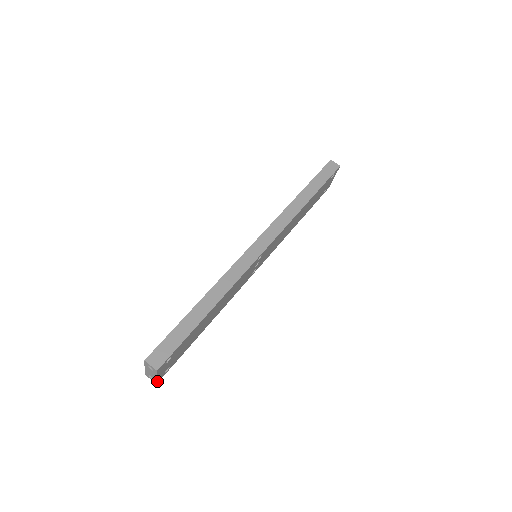
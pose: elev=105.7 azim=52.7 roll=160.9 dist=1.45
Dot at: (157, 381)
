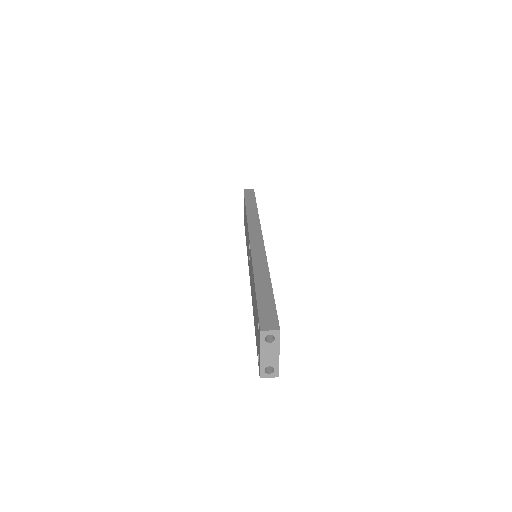
Dot at: (278, 370)
